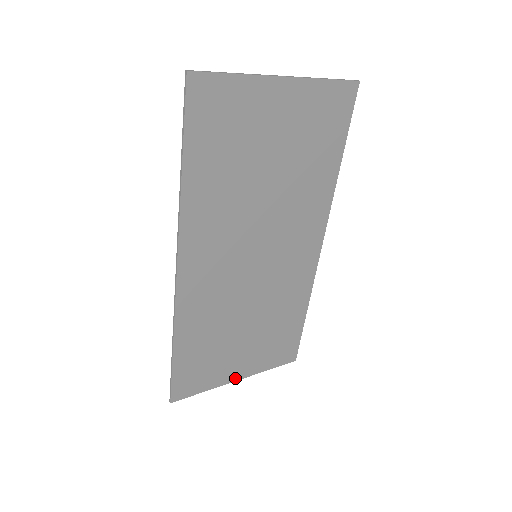
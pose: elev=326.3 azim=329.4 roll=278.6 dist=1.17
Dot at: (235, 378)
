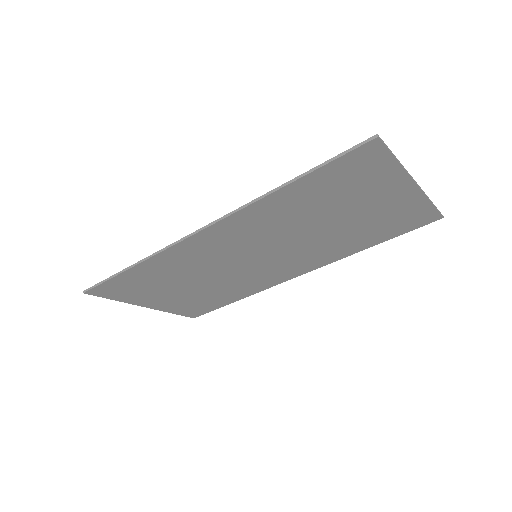
Dot at: (145, 305)
